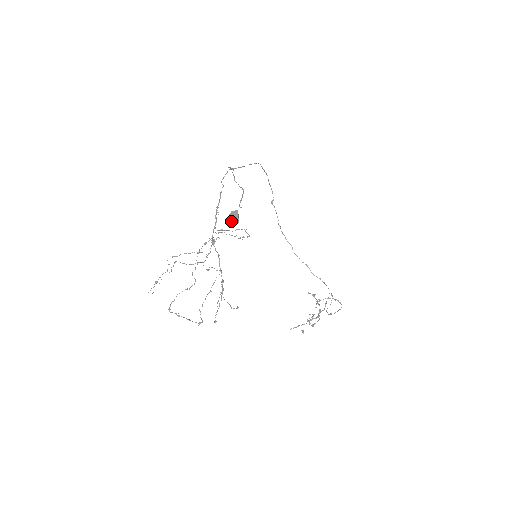
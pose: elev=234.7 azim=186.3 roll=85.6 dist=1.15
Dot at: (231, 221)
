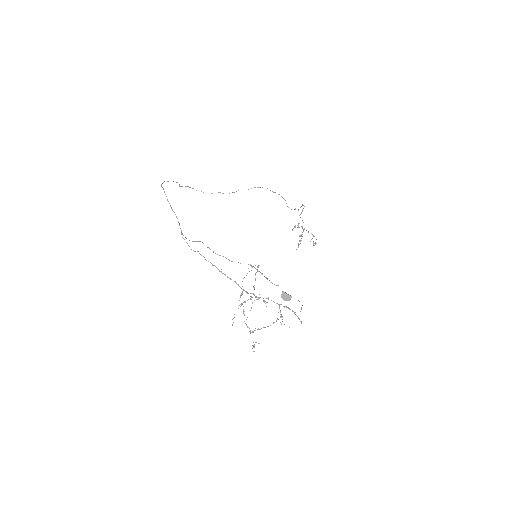
Dot at: occluded
